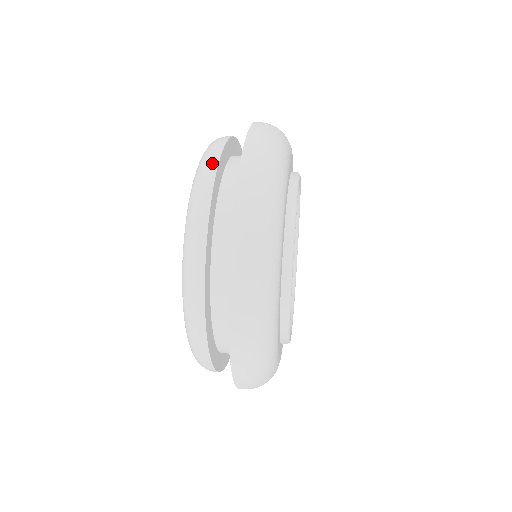
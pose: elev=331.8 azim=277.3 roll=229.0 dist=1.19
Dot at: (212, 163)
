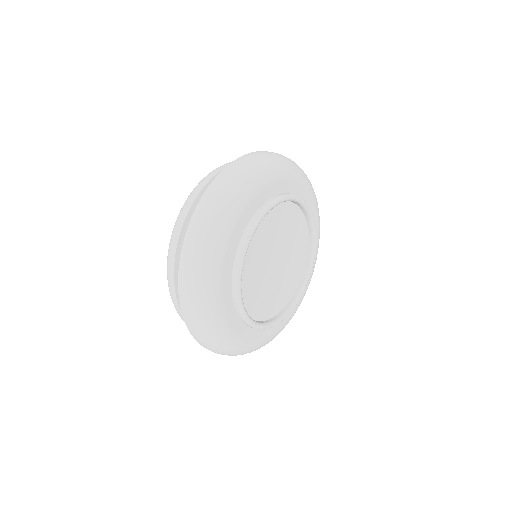
Dot at: (177, 232)
